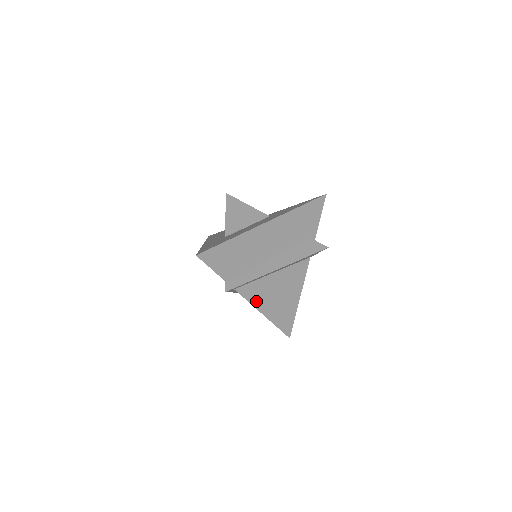
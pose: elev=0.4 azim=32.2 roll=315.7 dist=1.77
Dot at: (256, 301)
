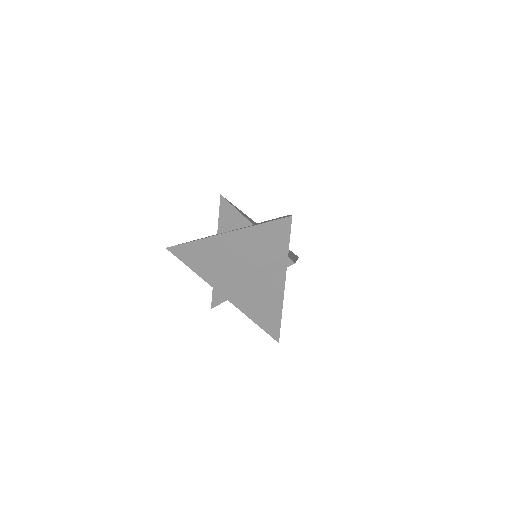
Dot at: occluded
